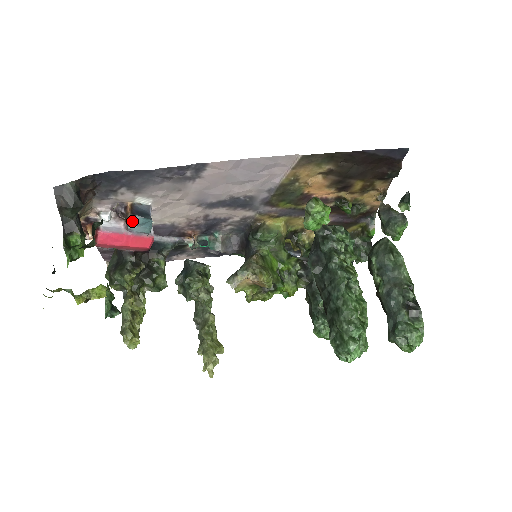
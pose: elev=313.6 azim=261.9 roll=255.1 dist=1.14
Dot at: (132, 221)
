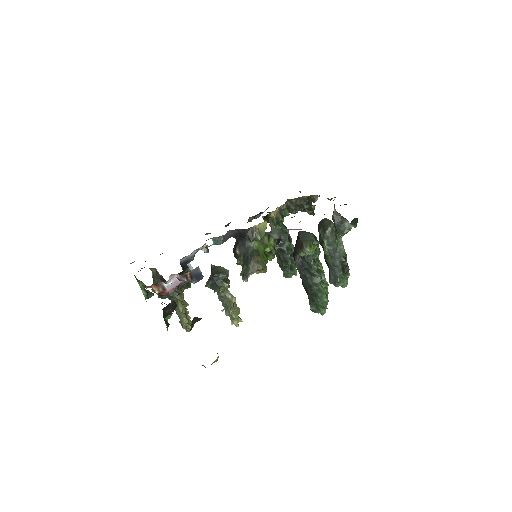
Dot at: occluded
